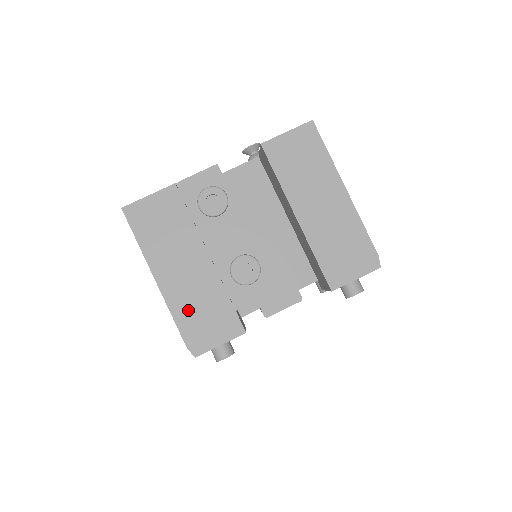
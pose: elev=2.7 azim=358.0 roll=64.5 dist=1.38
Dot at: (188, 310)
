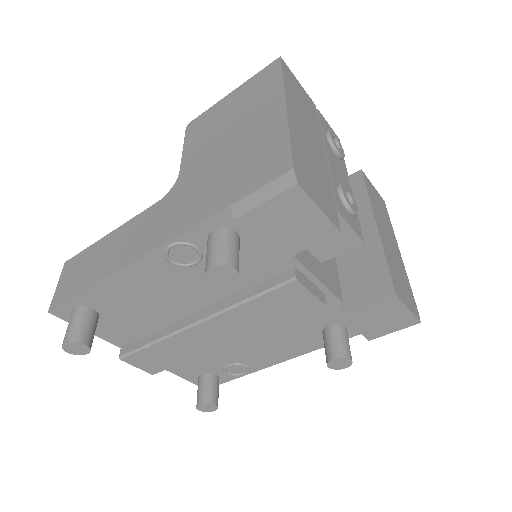
Dot at: (303, 154)
